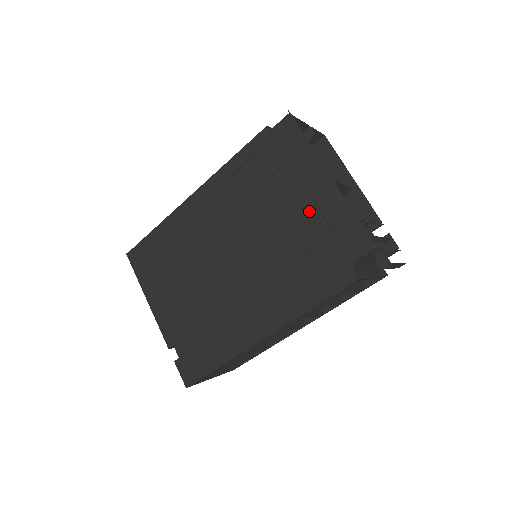
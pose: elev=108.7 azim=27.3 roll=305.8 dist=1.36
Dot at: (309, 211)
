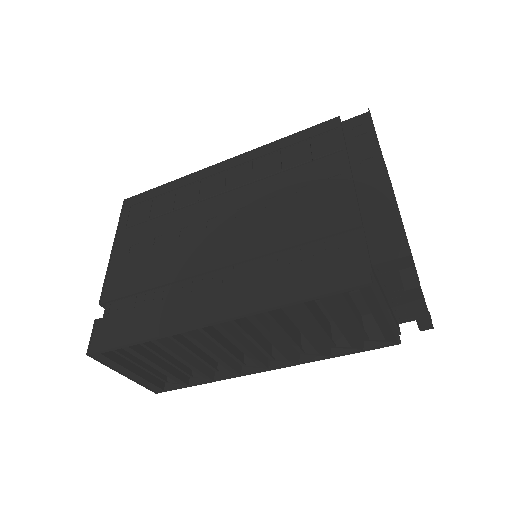
Dot at: (344, 198)
